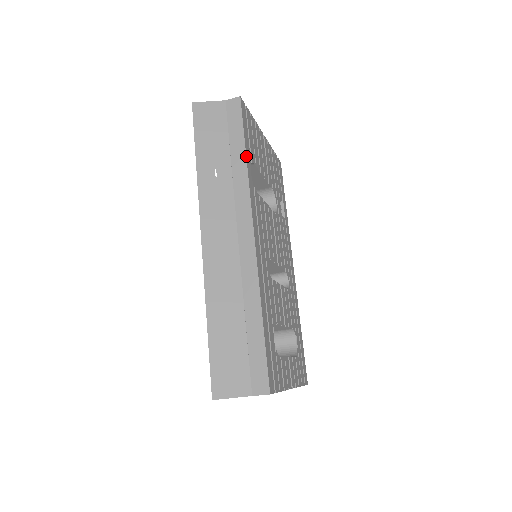
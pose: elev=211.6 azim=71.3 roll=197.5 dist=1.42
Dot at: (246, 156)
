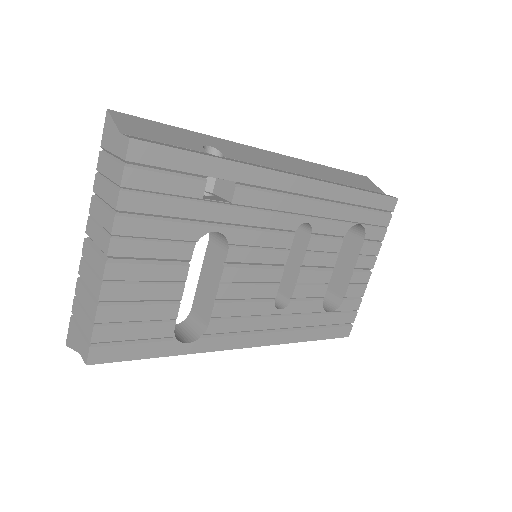
Dot at: occluded
